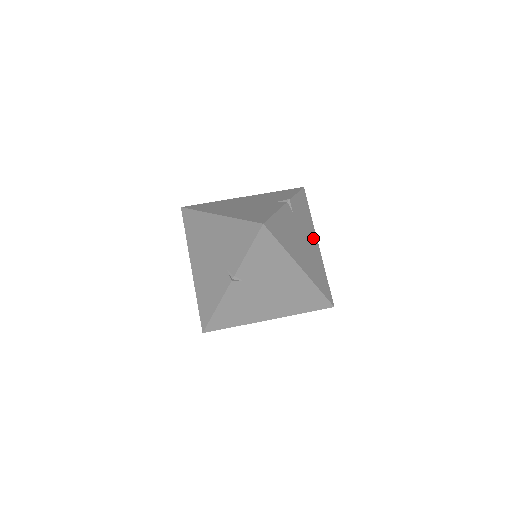
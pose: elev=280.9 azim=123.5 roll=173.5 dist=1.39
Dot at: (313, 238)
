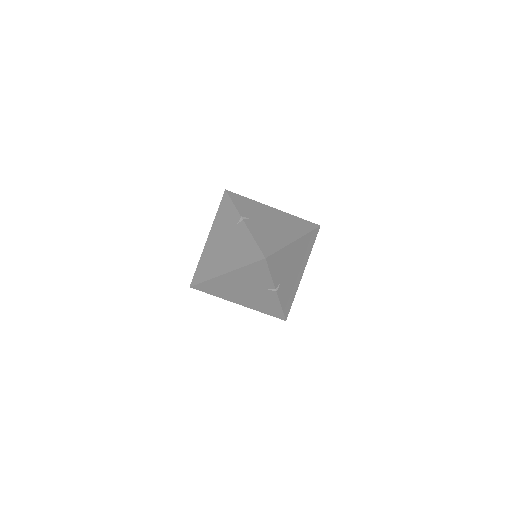
Dot at: (269, 210)
